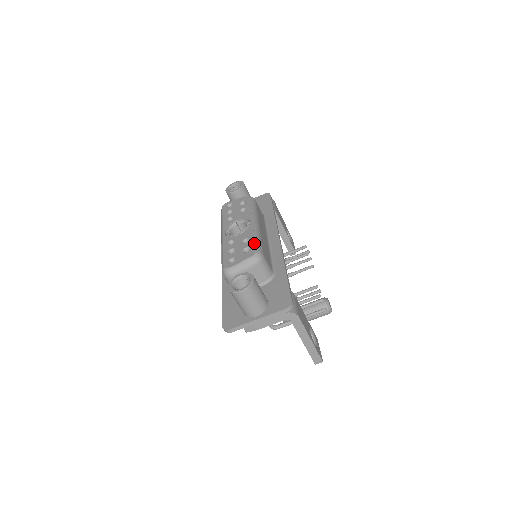
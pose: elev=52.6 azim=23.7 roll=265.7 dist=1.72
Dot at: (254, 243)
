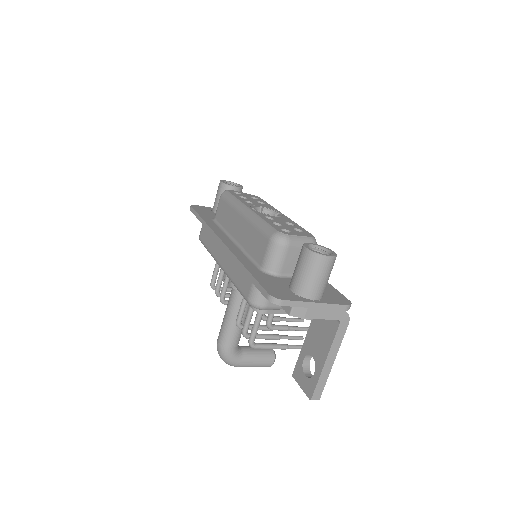
Dot at: occluded
